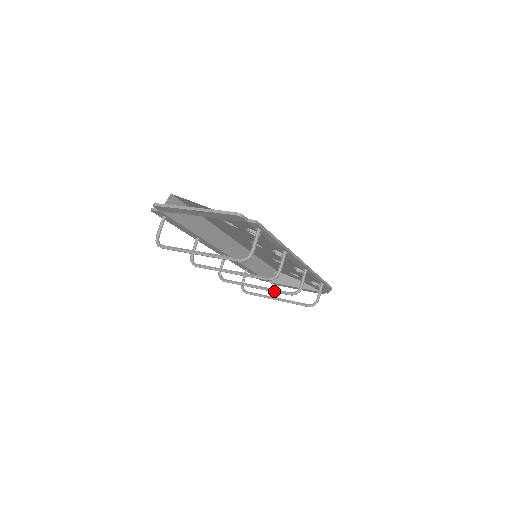
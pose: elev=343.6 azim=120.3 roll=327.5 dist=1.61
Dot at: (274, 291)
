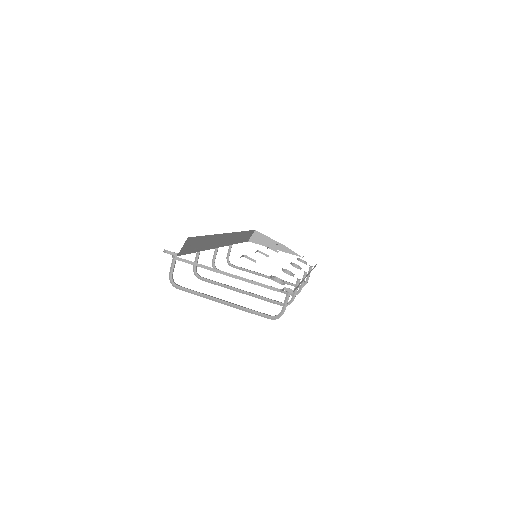
Dot at: occluded
